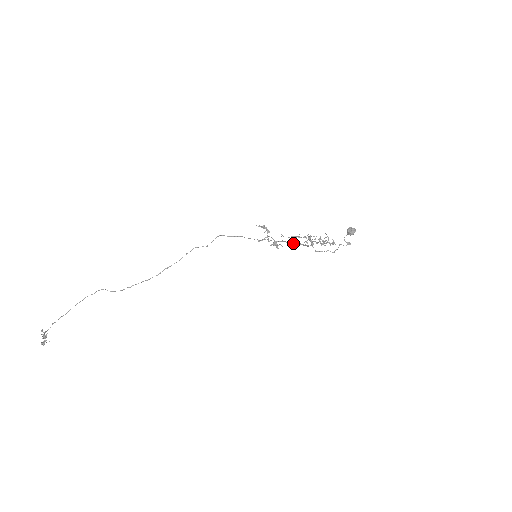
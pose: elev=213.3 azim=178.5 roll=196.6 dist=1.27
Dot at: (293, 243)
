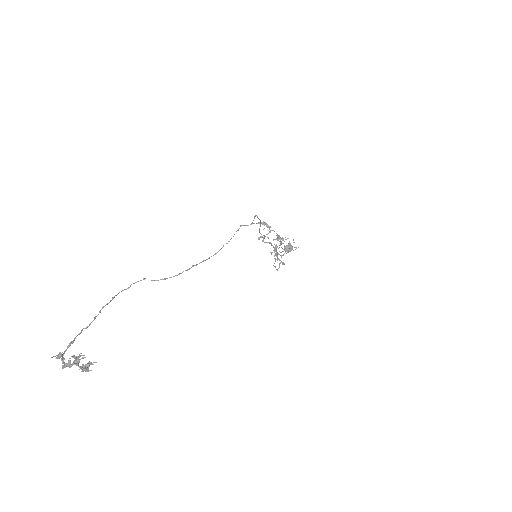
Dot at: (273, 247)
